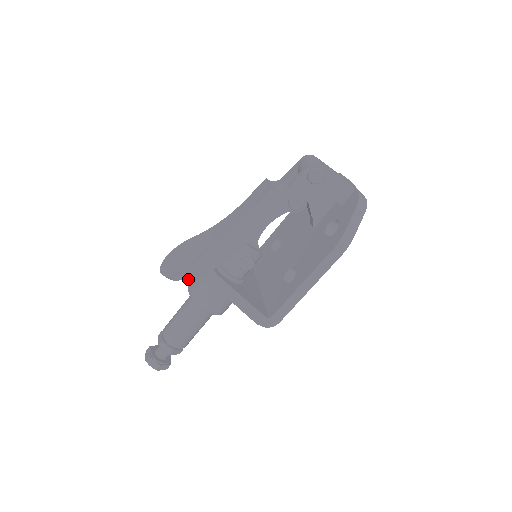
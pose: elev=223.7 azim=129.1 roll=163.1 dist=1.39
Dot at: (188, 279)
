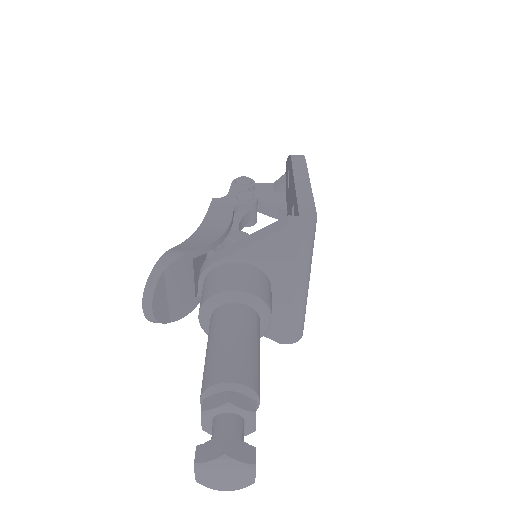
Dot at: (173, 261)
